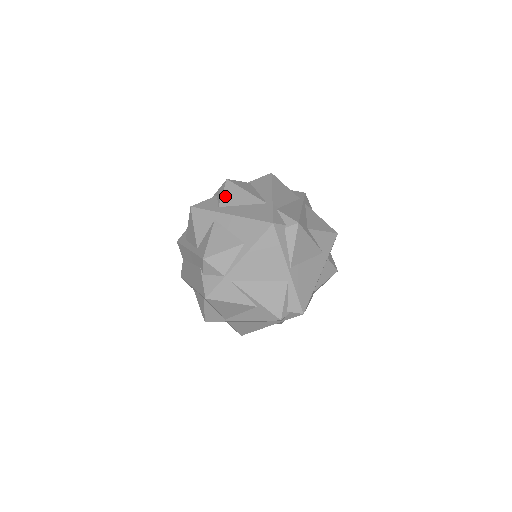
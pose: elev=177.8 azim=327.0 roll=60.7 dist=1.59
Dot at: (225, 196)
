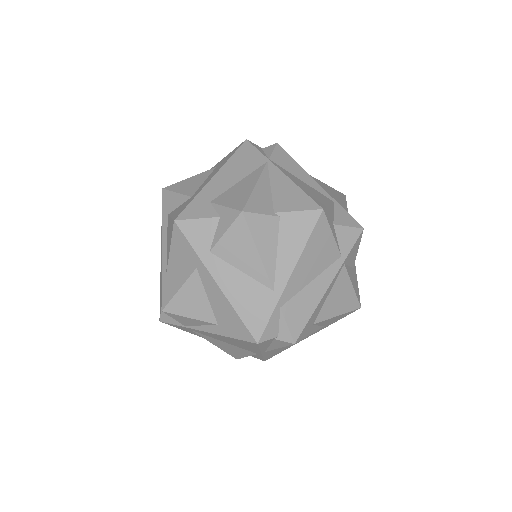
Dot at: (226, 240)
